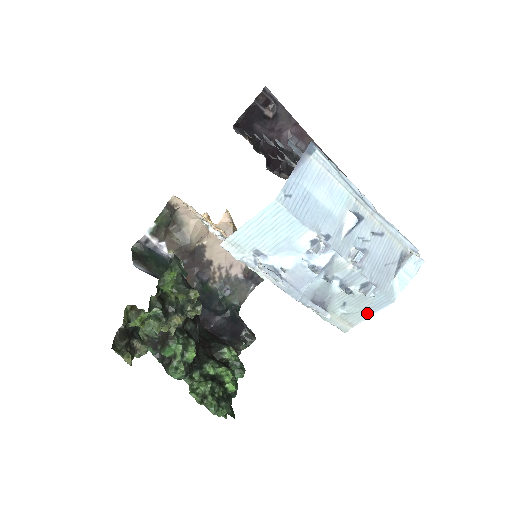
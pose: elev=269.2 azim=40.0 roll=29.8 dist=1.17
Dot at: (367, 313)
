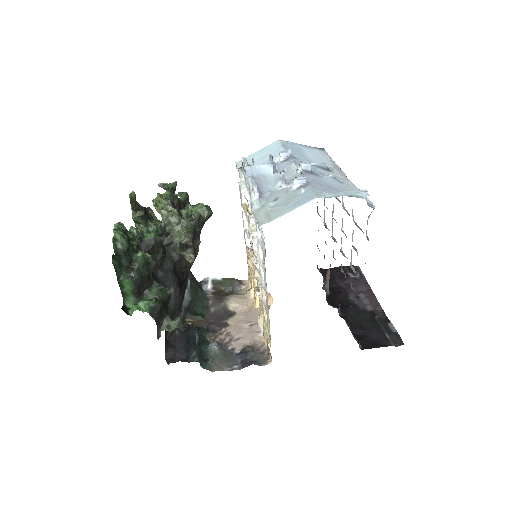
Dot at: (289, 209)
